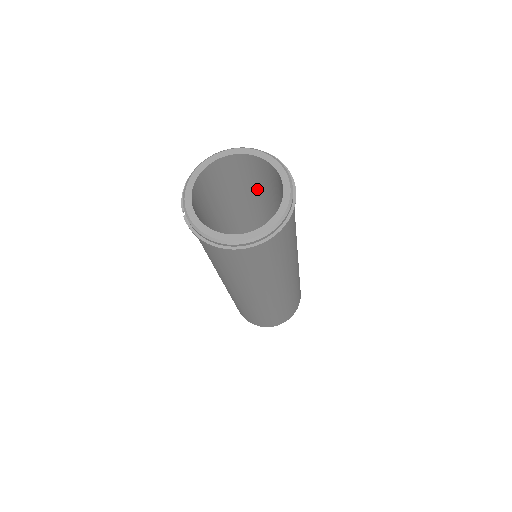
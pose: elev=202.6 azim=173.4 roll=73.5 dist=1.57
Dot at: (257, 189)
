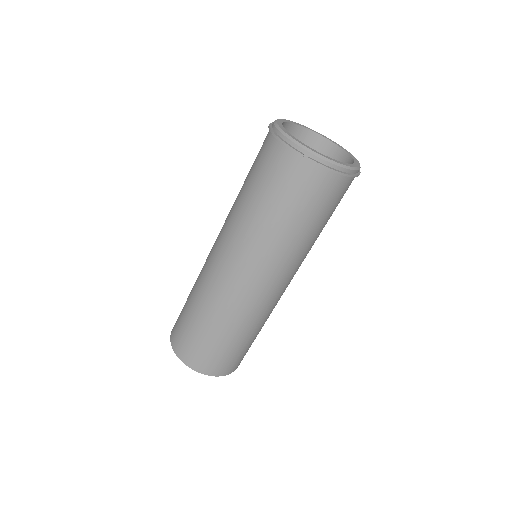
Dot at: occluded
